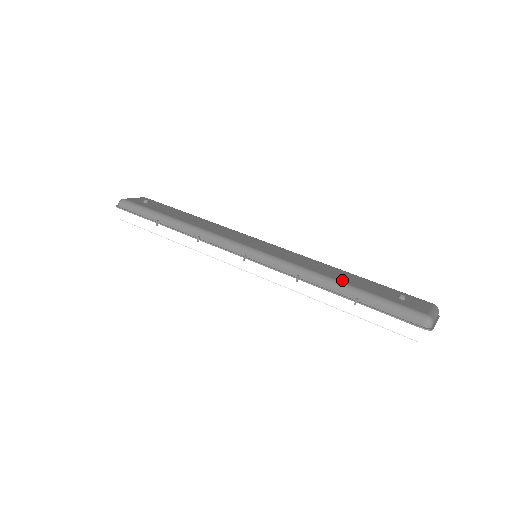
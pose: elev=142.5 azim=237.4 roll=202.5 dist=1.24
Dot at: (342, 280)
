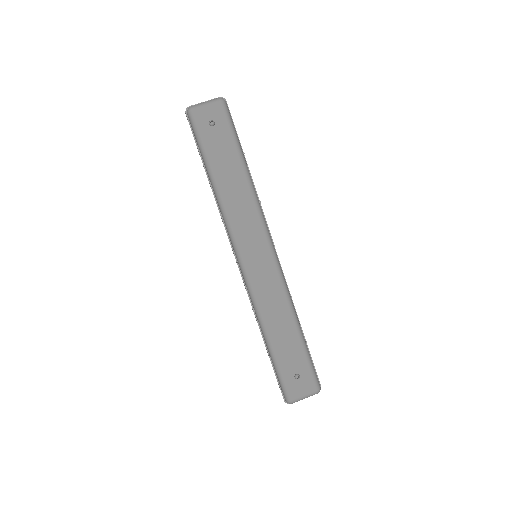
Dot at: (274, 339)
